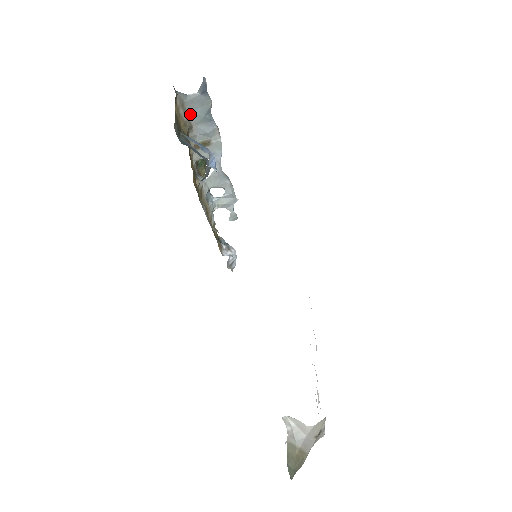
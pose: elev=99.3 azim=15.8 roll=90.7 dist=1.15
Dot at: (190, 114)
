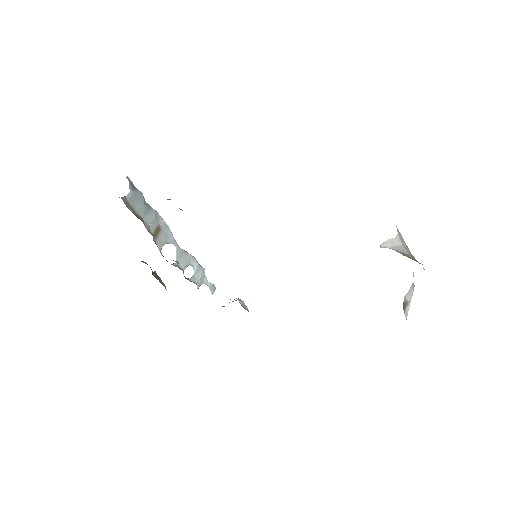
Dot at: (136, 211)
